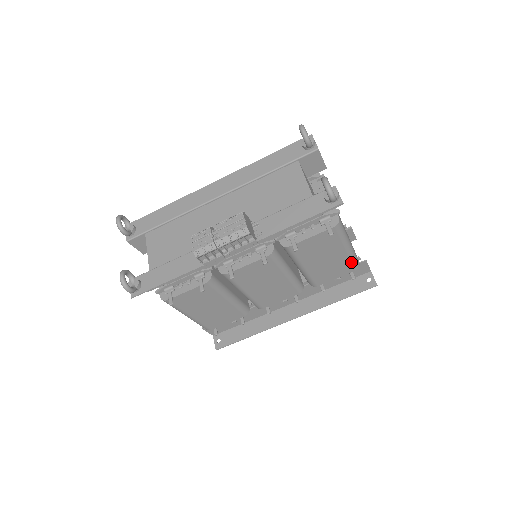
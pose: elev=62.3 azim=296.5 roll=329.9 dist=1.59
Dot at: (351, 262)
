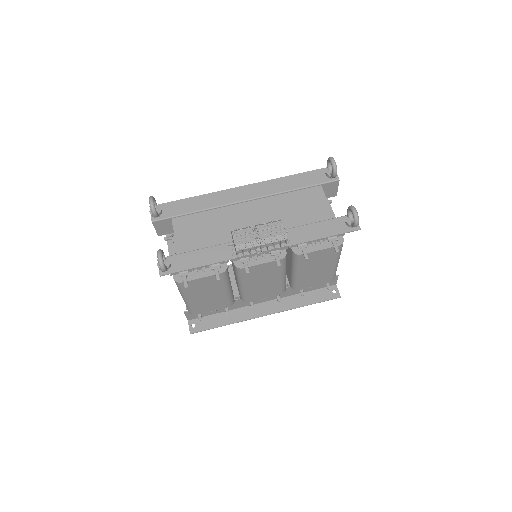
Dot at: (332, 275)
